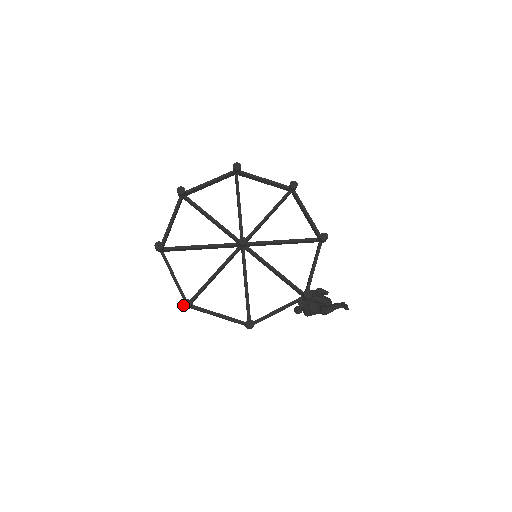
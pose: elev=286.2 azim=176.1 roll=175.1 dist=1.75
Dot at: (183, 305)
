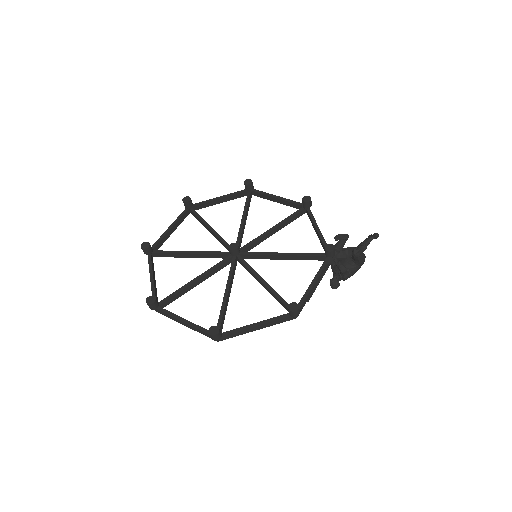
Dot at: (211, 335)
